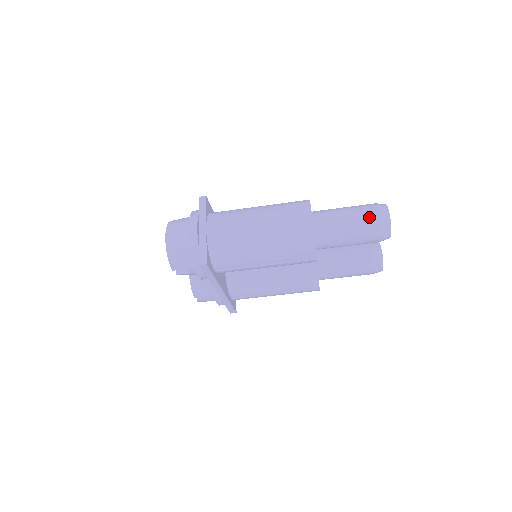
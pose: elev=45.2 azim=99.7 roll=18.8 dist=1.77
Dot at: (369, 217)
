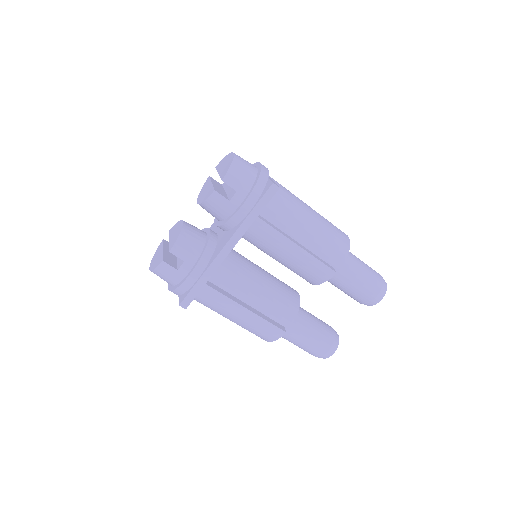
Dot at: (376, 272)
